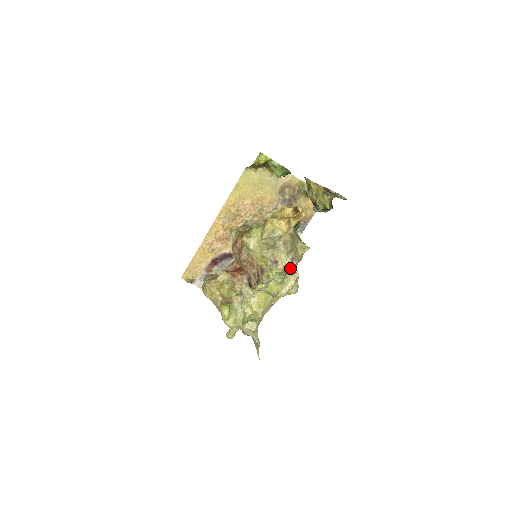
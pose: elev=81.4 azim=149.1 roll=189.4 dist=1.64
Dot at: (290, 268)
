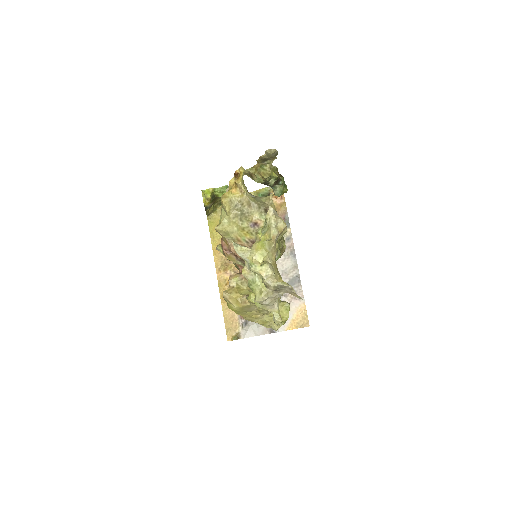
Dot at: occluded
